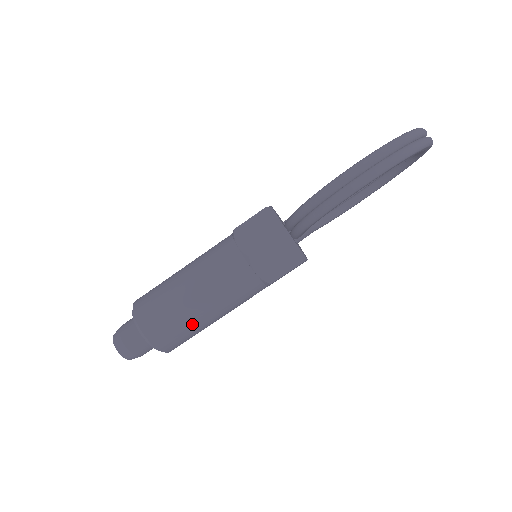
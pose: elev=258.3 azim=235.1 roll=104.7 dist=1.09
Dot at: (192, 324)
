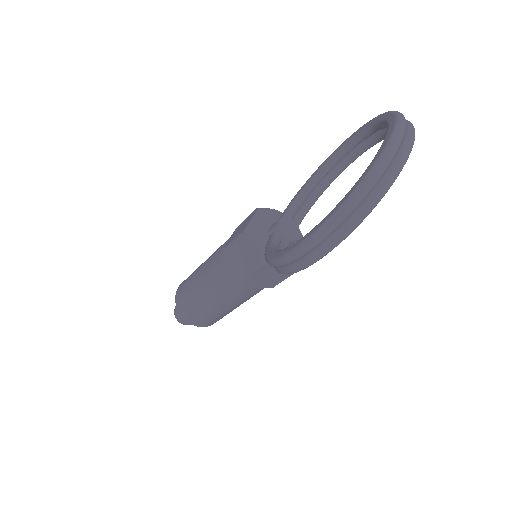
Dot at: (223, 314)
